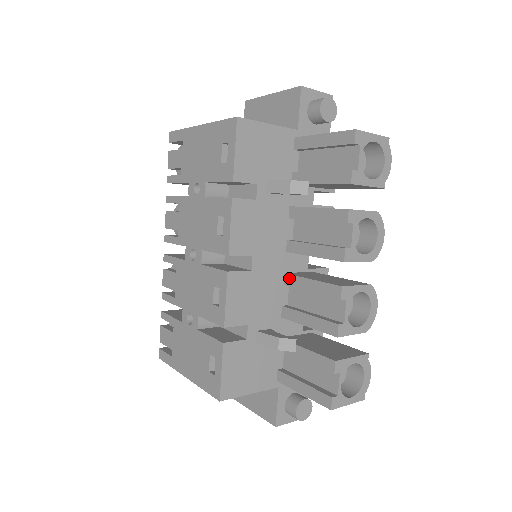
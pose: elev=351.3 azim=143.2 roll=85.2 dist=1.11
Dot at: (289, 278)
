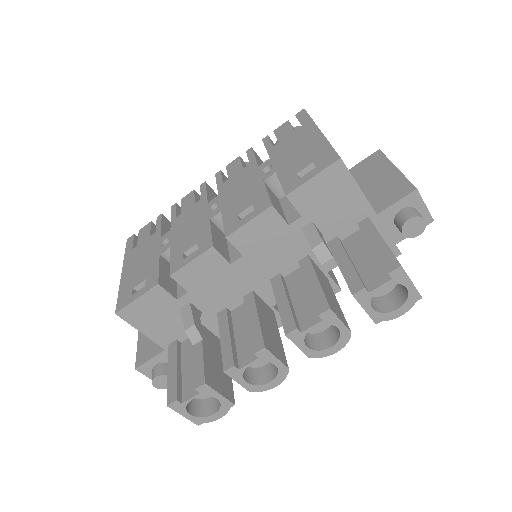
Dot at: (251, 297)
